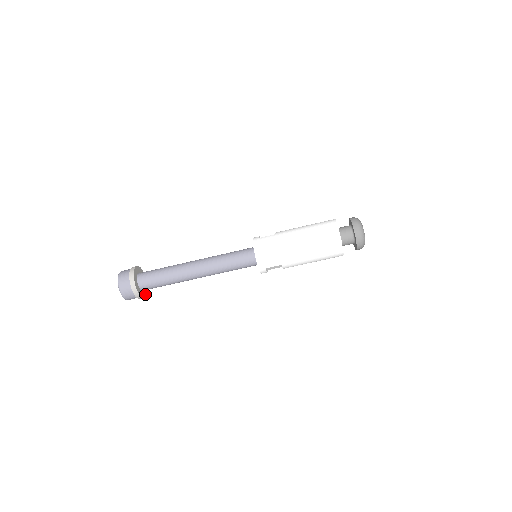
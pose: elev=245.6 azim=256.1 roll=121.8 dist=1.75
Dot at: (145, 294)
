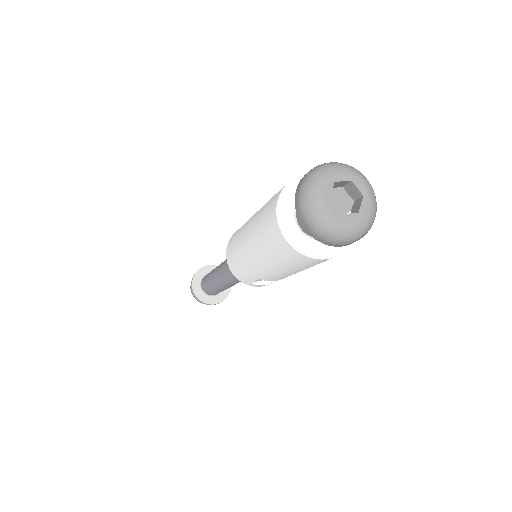
Dot at: (223, 297)
